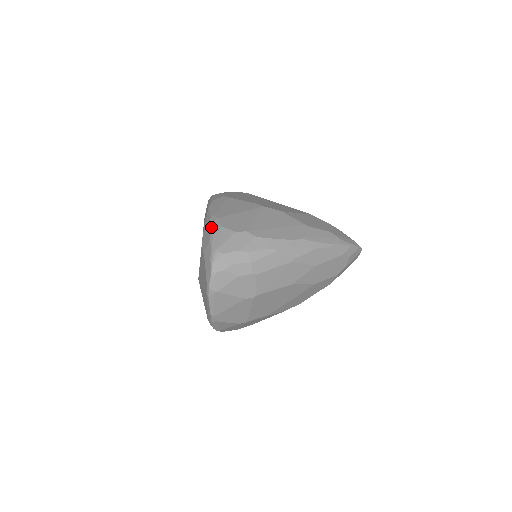
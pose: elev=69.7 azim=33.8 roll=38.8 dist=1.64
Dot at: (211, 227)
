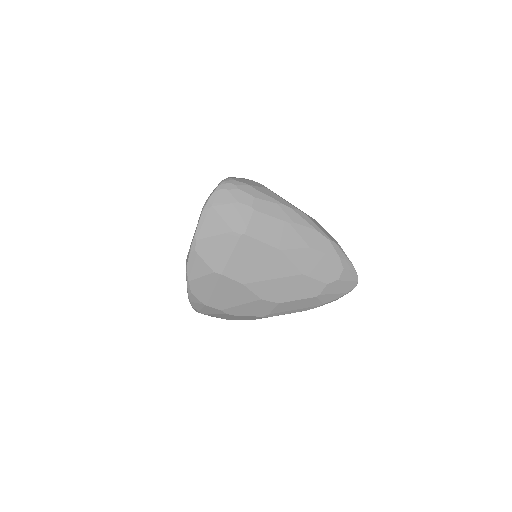
Dot at: occluded
